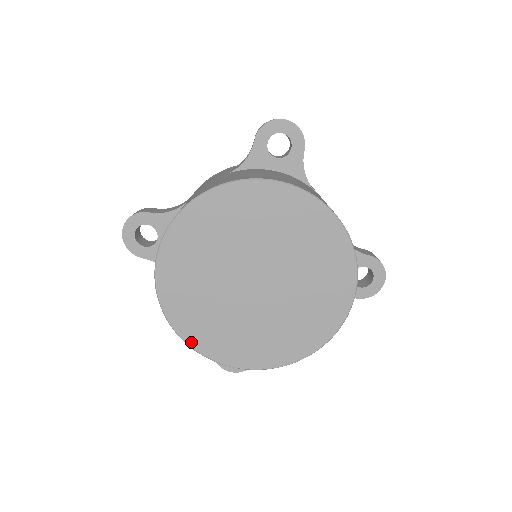
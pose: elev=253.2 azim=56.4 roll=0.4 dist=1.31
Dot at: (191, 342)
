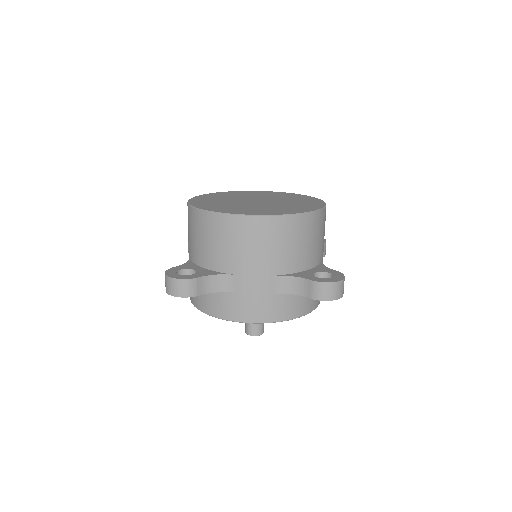
Dot at: (191, 202)
